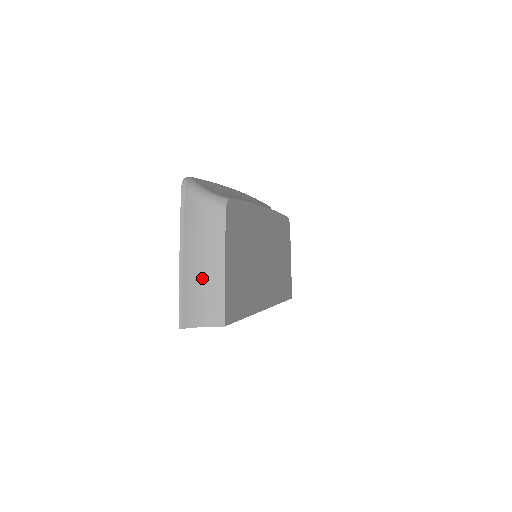
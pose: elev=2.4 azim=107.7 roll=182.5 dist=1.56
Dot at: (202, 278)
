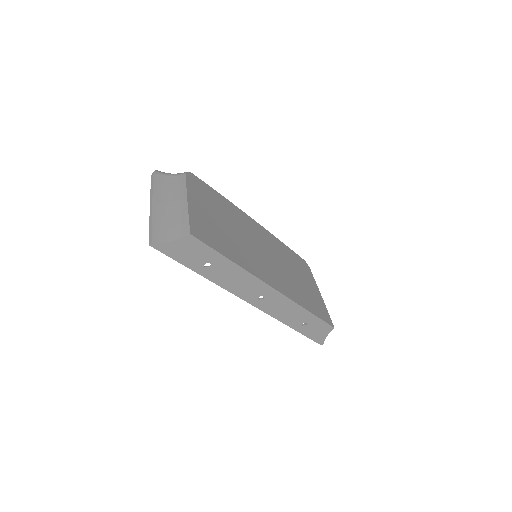
Dot at: (169, 213)
